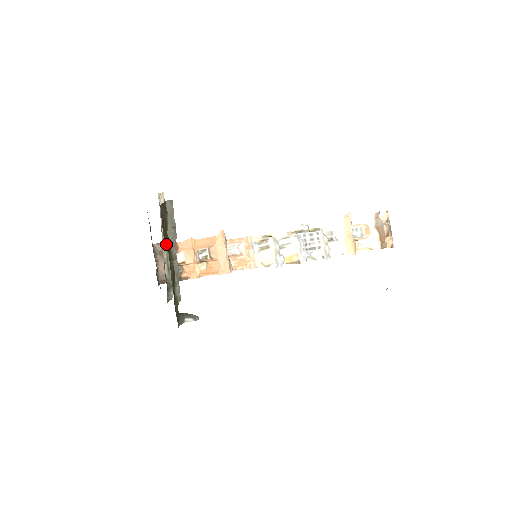
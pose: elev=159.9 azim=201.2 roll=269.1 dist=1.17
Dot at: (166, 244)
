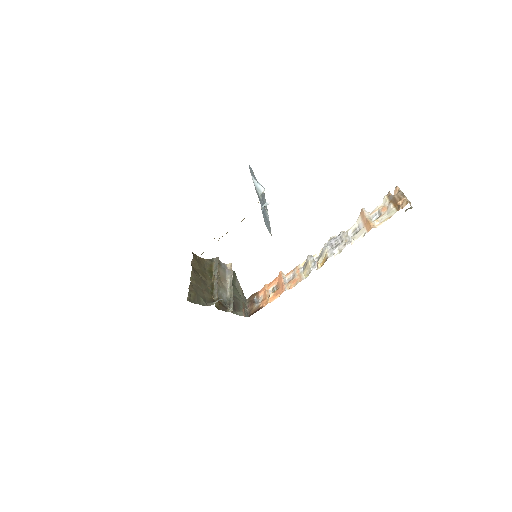
Dot at: (207, 273)
